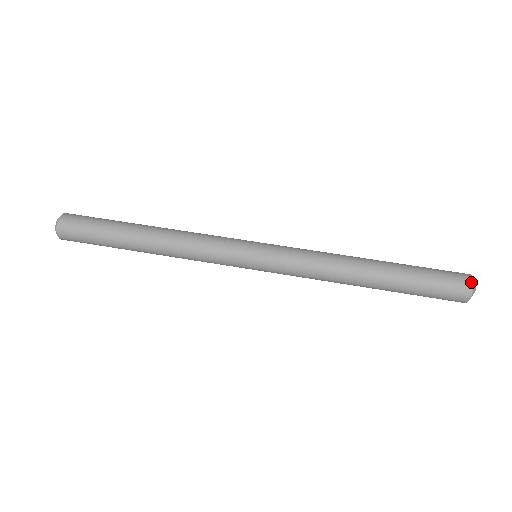
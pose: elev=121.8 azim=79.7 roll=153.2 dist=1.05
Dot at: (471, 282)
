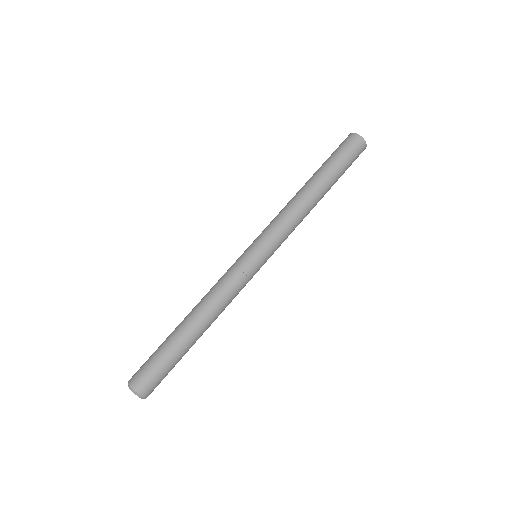
Dot at: (354, 134)
